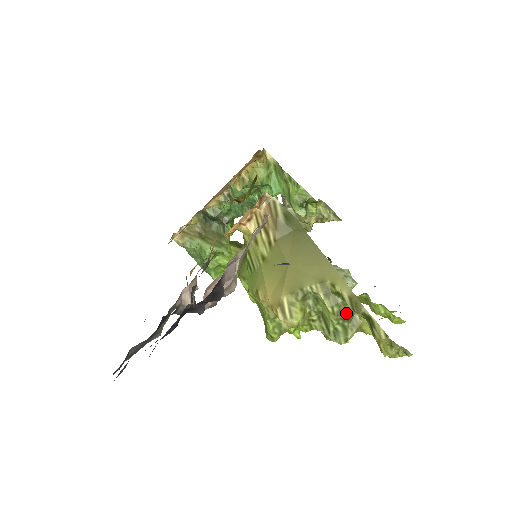
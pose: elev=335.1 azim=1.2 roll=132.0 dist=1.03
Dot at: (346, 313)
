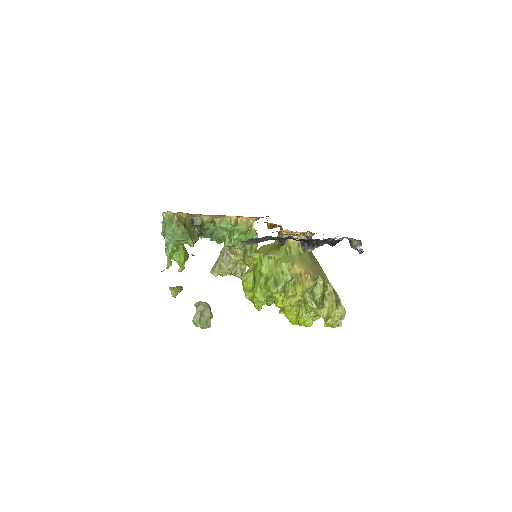
Dot at: (324, 297)
